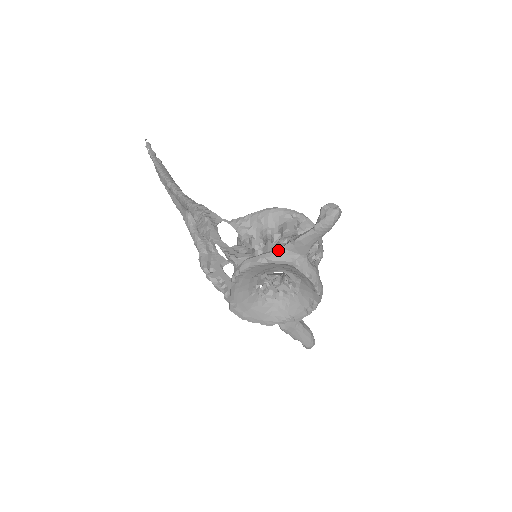
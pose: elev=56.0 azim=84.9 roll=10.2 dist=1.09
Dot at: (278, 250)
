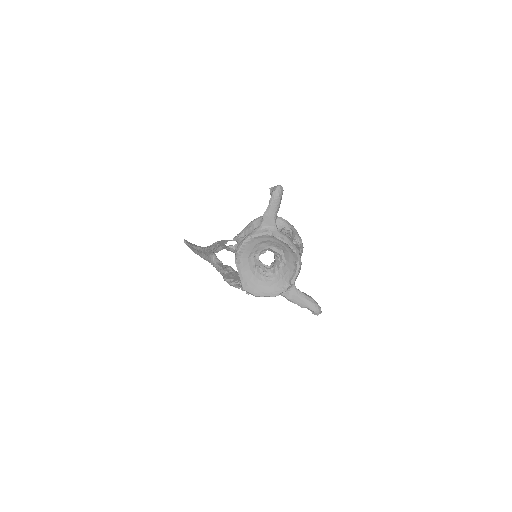
Dot at: (256, 228)
